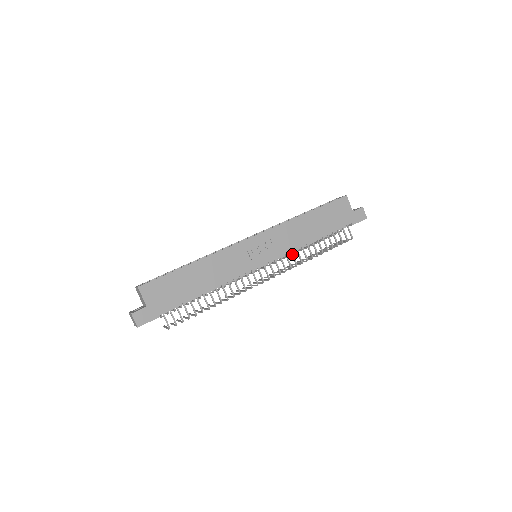
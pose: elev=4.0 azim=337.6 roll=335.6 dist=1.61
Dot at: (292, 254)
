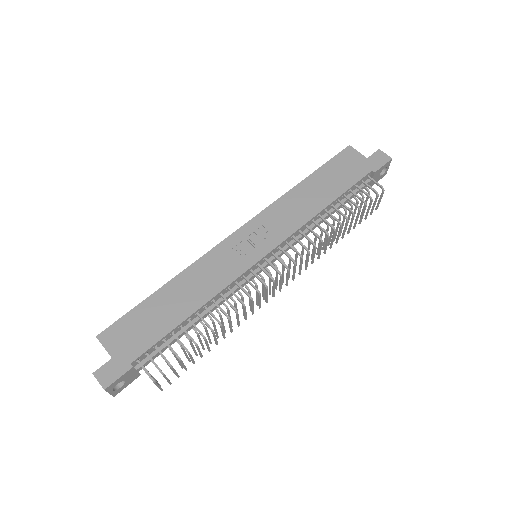
Dot at: (302, 234)
